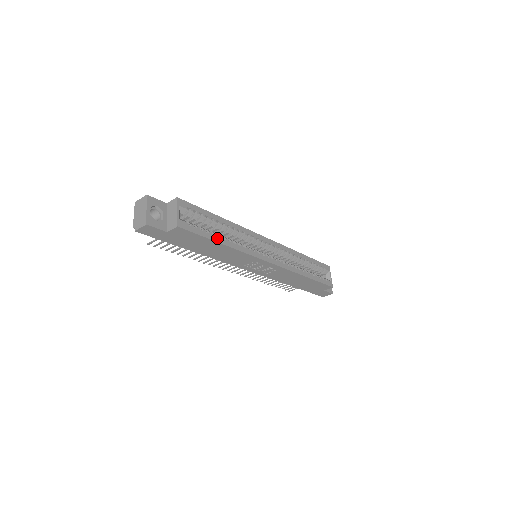
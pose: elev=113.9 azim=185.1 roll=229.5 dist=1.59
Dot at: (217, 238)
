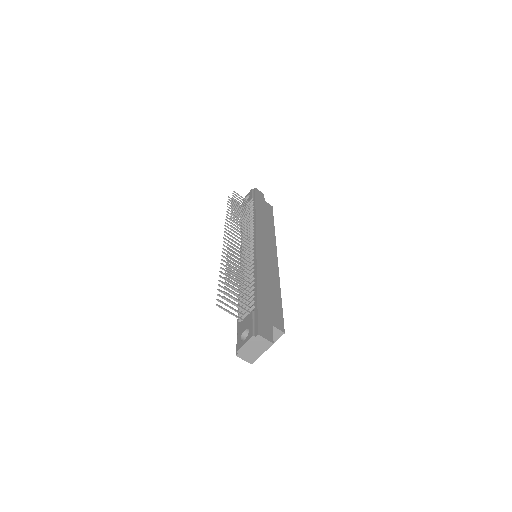
Dot at: occluded
